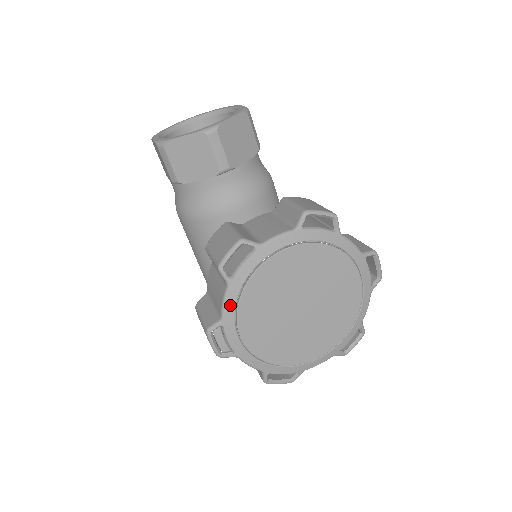
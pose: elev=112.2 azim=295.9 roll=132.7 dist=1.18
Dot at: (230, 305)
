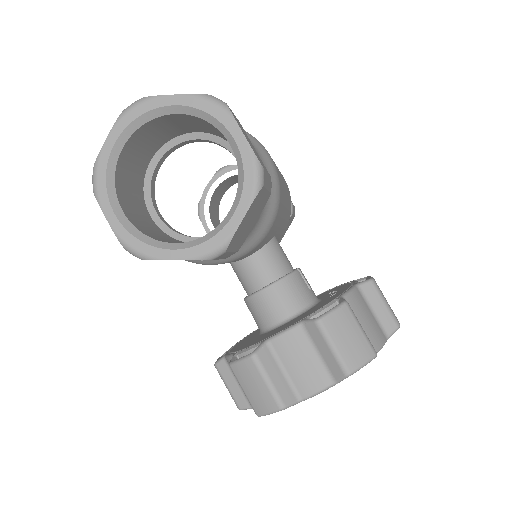
Dot at: occluded
